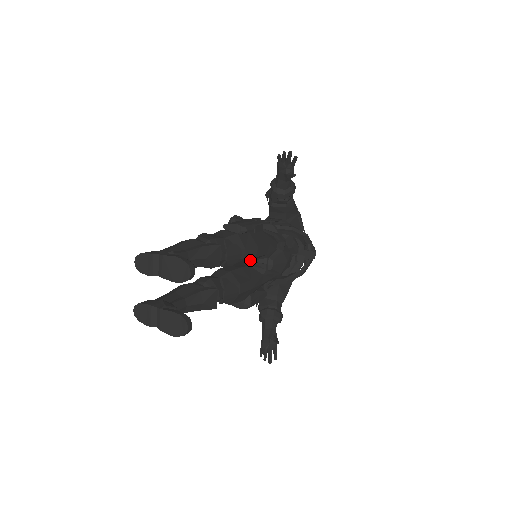
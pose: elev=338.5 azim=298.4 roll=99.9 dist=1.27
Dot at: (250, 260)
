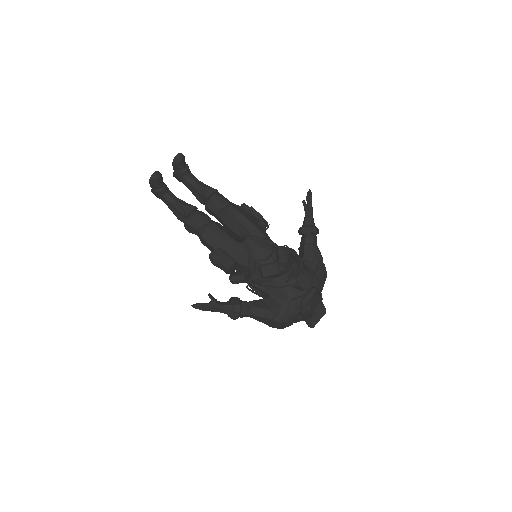
Dot at: (236, 227)
